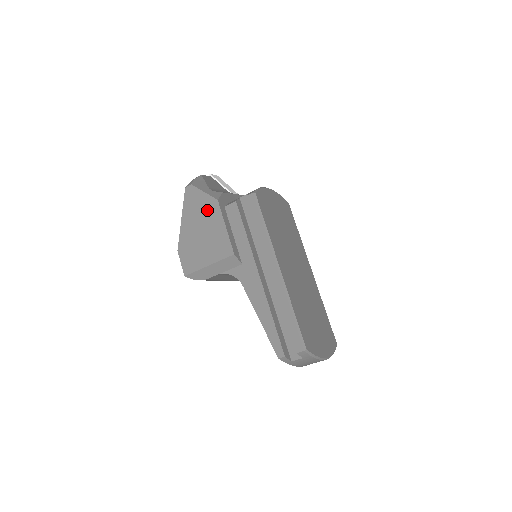
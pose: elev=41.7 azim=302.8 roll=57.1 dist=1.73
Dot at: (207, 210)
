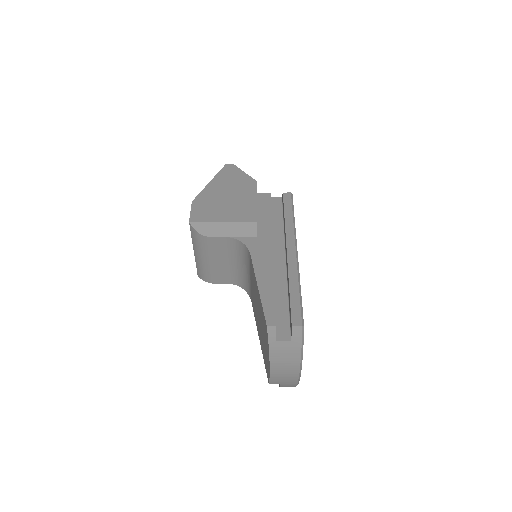
Dot at: (242, 184)
